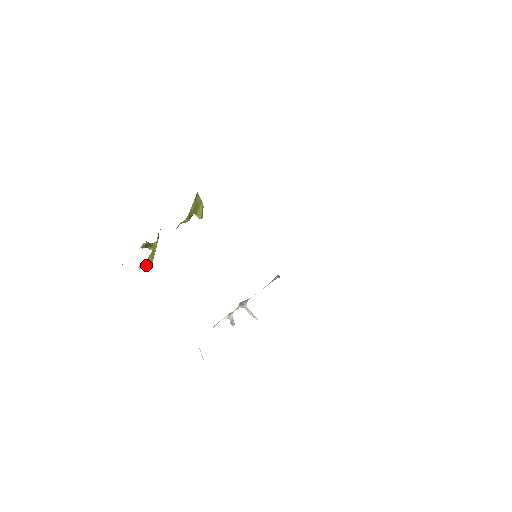
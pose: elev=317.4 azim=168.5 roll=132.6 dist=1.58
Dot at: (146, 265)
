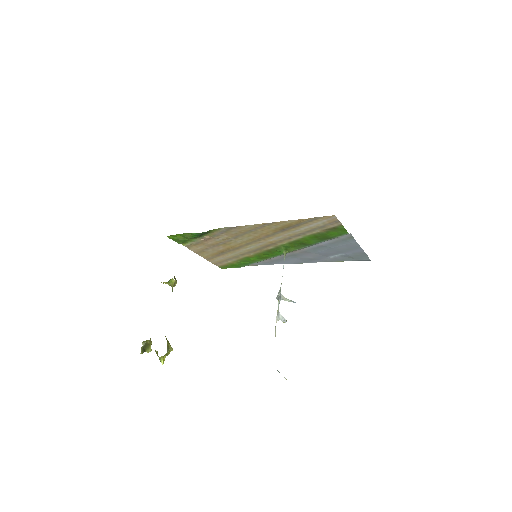
Dot at: (168, 351)
